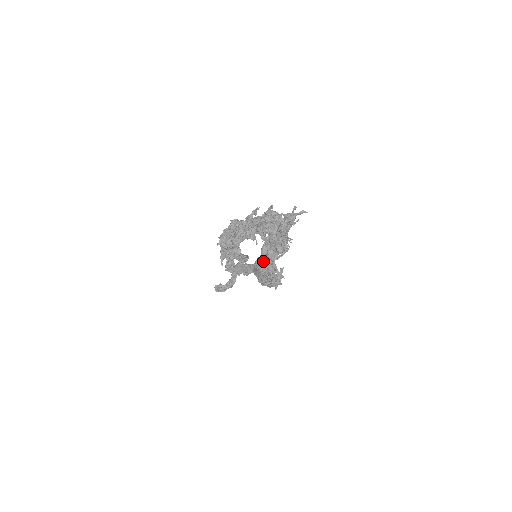
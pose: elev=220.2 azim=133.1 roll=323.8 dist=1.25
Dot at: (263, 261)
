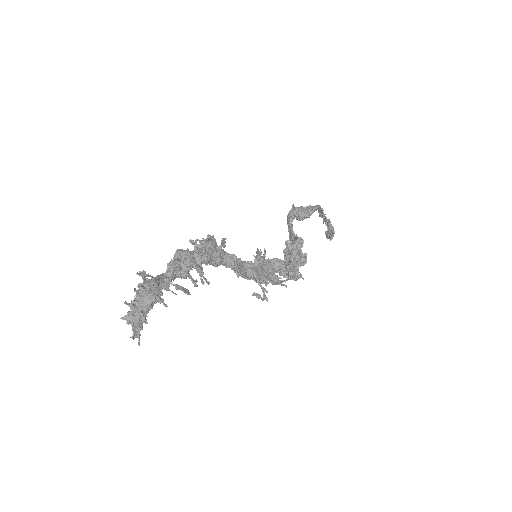
Dot at: occluded
